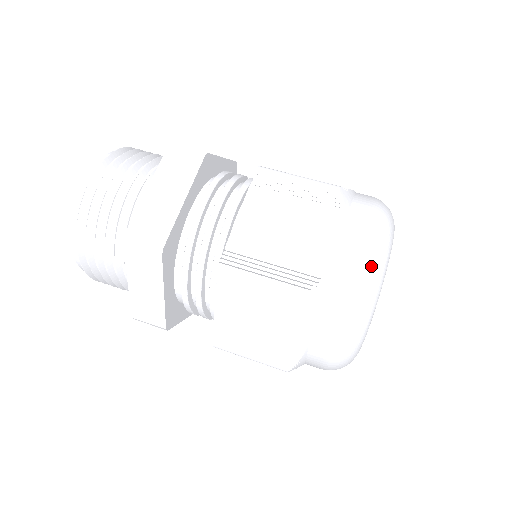
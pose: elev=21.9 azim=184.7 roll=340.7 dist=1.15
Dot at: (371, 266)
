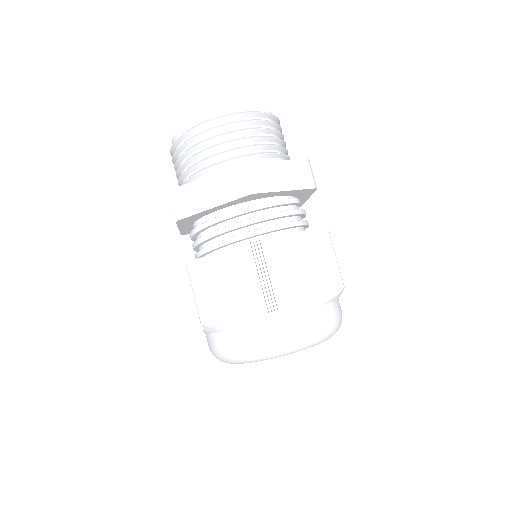
Dot at: (244, 354)
